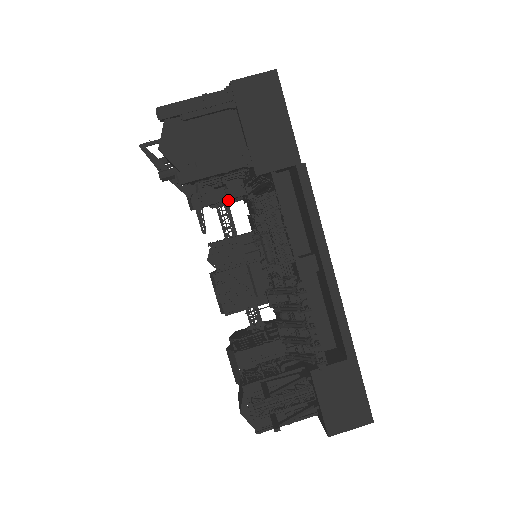
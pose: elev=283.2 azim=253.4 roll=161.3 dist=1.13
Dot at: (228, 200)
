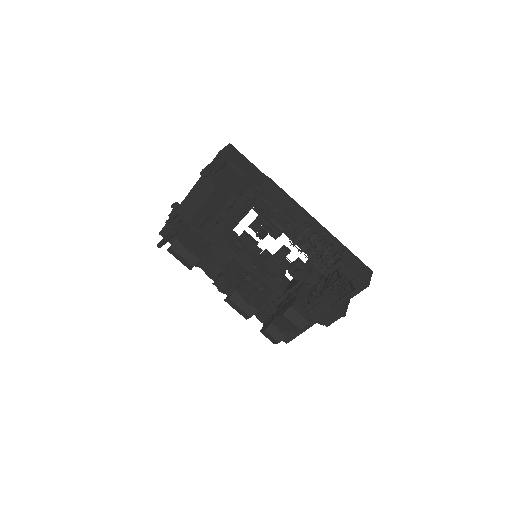
Dot at: occluded
